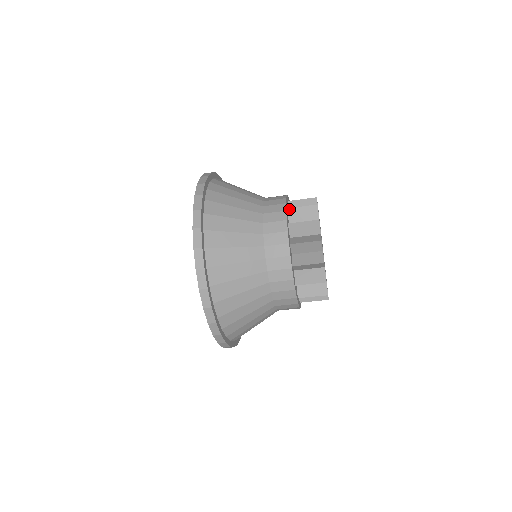
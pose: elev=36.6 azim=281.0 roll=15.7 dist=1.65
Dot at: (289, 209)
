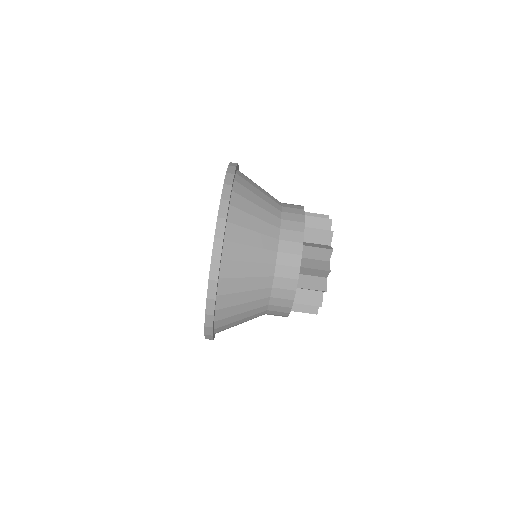
Dot at: (305, 228)
